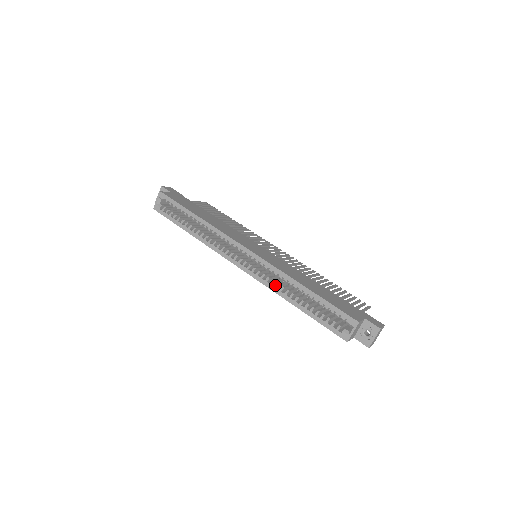
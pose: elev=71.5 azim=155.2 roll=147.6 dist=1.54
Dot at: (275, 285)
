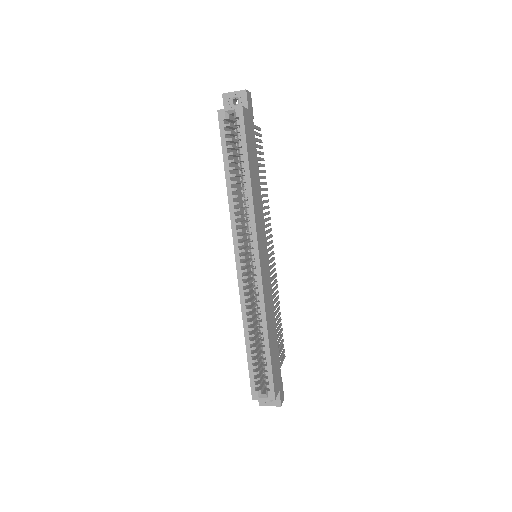
Dot at: (248, 309)
